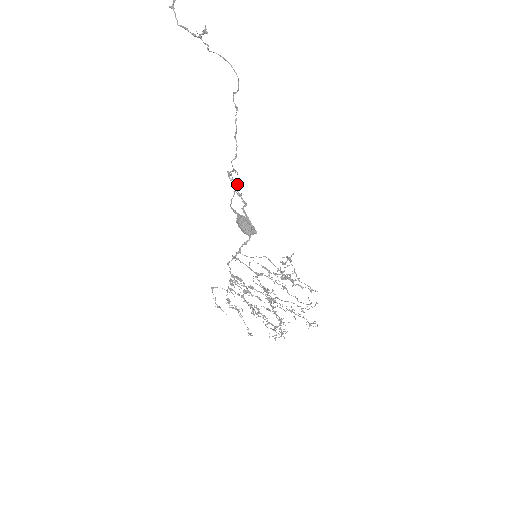
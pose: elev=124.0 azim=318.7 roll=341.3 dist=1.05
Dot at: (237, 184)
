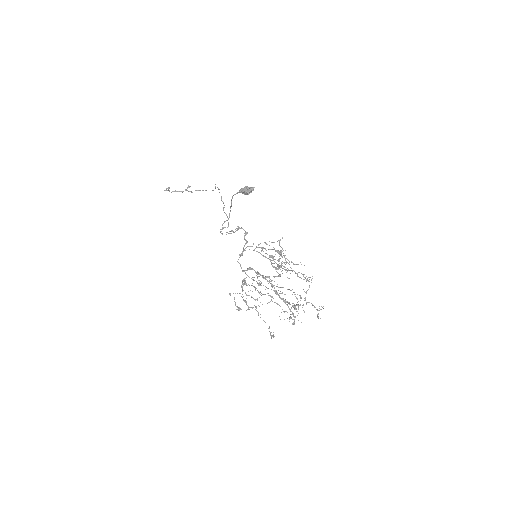
Dot at: (231, 206)
